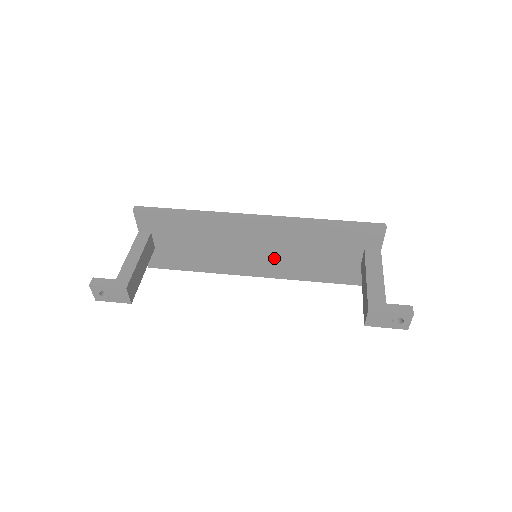
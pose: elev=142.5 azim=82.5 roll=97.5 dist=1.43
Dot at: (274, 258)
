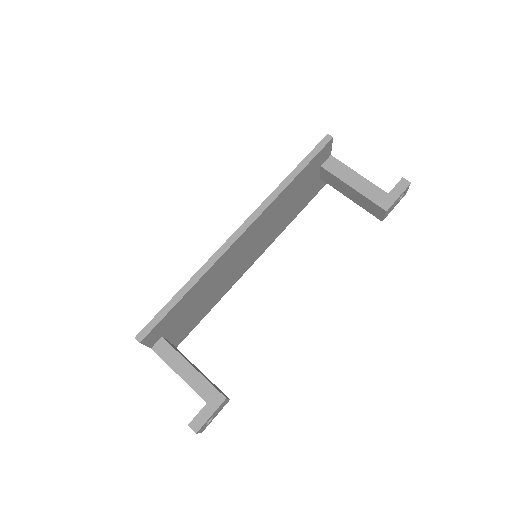
Dot at: (261, 241)
